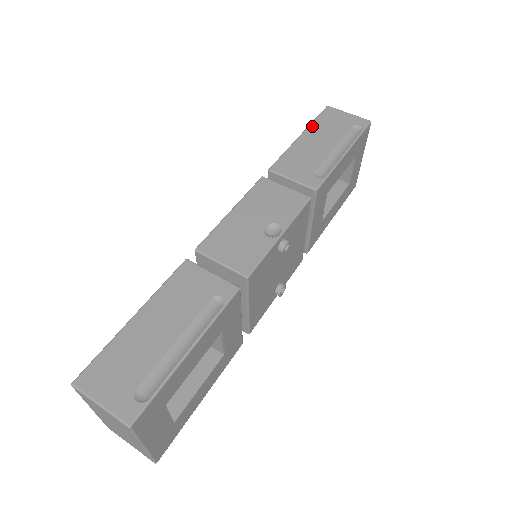
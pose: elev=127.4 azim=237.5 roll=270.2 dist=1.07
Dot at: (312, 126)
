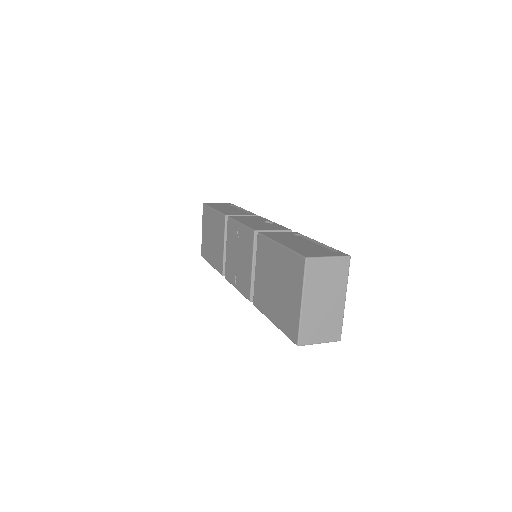
Dot at: occluded
